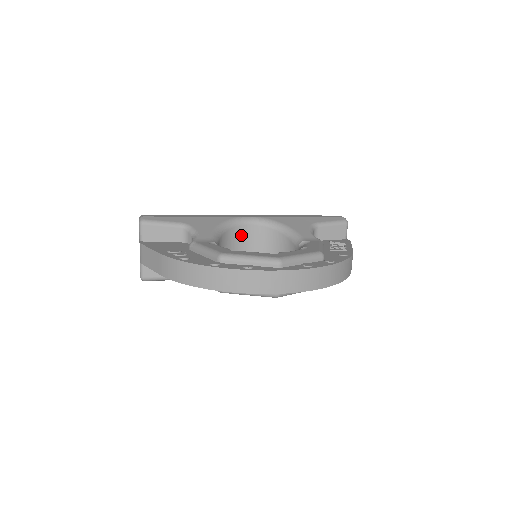
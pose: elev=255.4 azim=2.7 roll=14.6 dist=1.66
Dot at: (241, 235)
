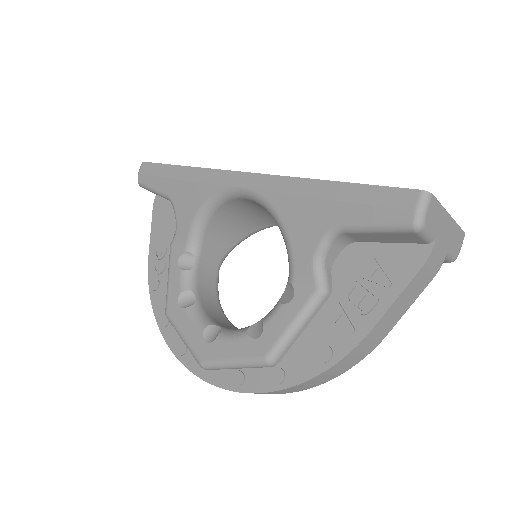
Dot at: (245, 205)
